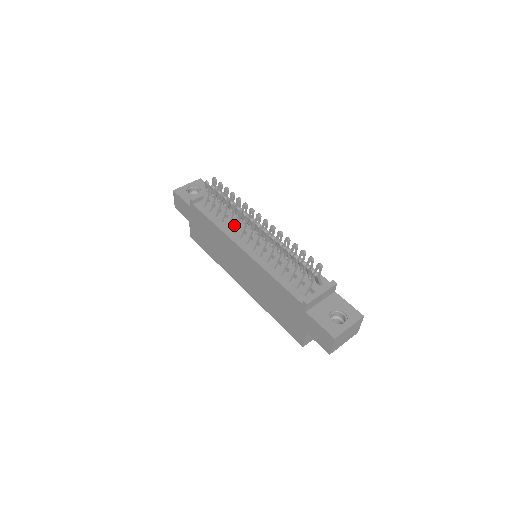
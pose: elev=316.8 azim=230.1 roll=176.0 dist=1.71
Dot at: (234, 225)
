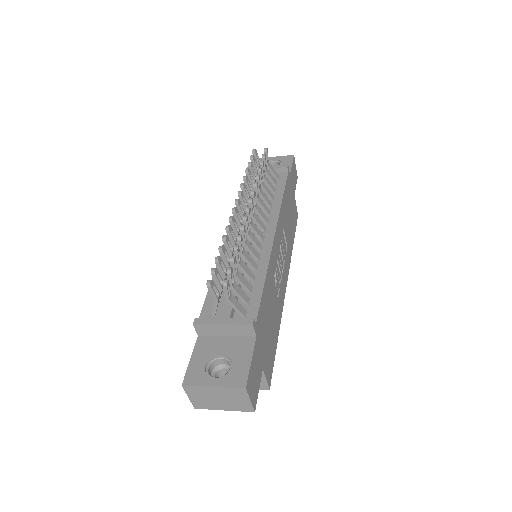
Dot at: occluded
